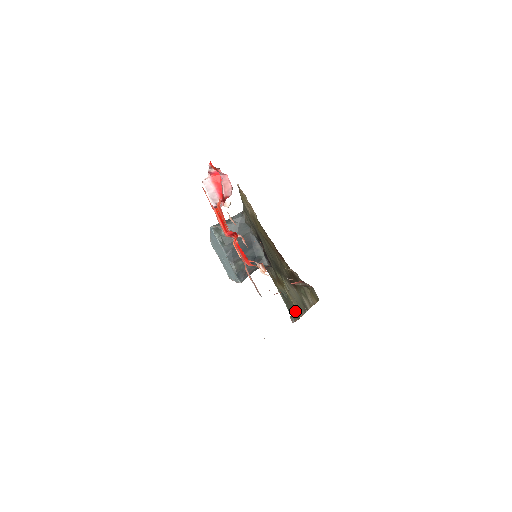
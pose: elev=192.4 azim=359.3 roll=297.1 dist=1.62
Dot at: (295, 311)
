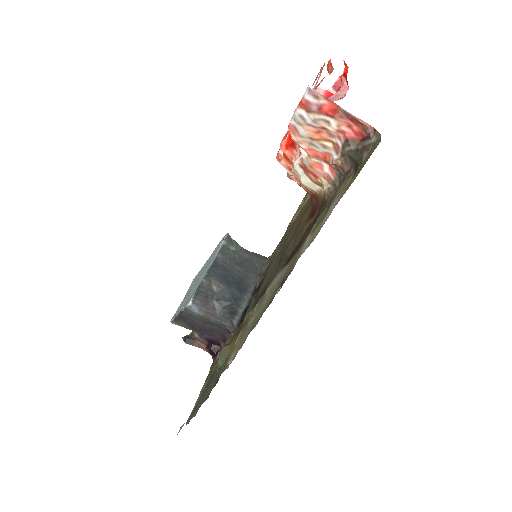
Dot at: (217, 379)
